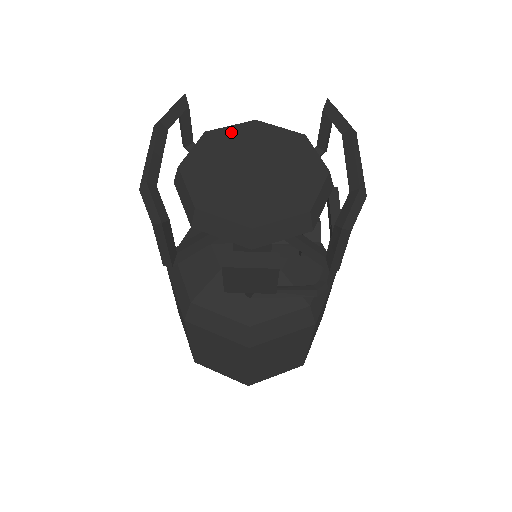
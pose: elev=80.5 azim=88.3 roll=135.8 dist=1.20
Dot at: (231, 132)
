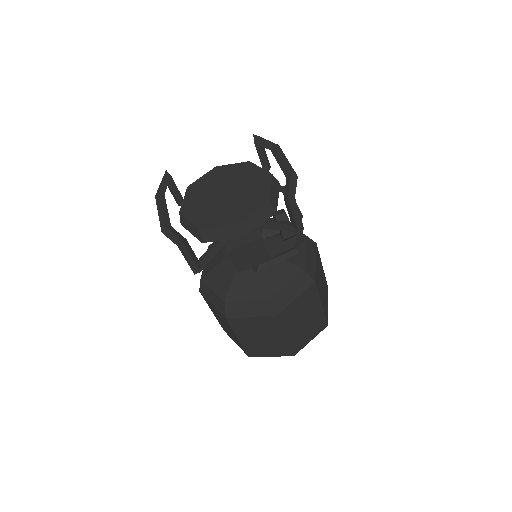
Dot at: (203, 180)
